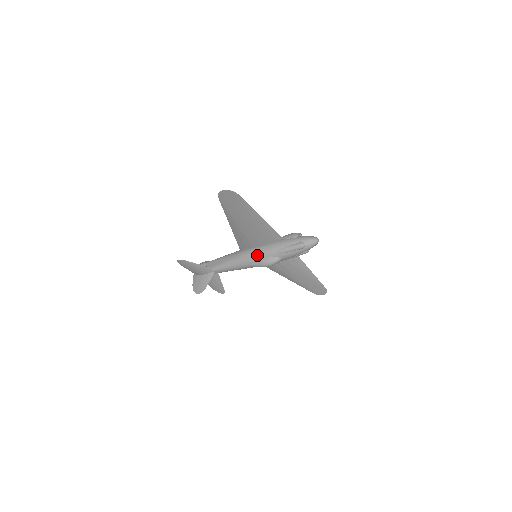
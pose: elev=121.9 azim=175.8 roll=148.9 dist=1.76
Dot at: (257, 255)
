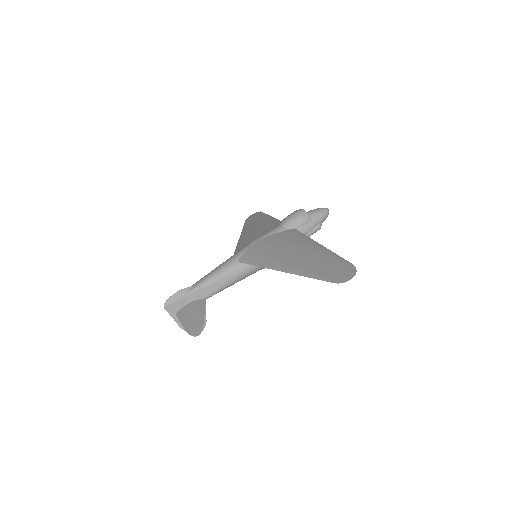
Dot at: occluded
